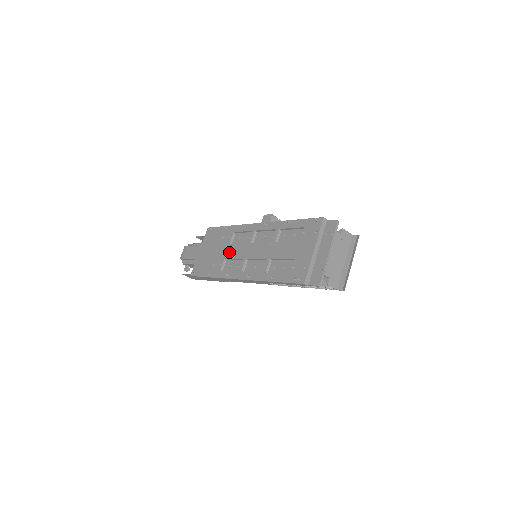
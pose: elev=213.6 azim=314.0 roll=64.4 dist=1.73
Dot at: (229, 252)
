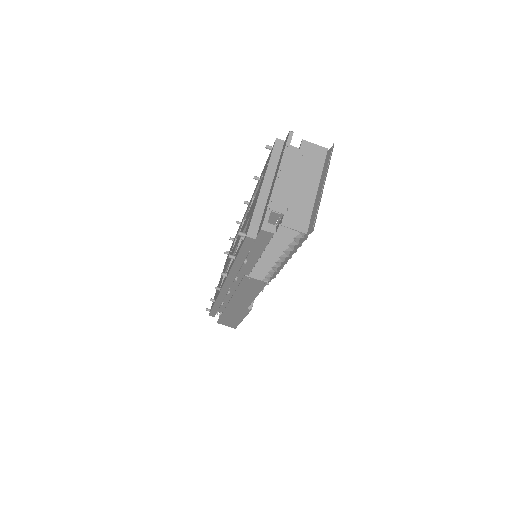
Dot at: occluded
